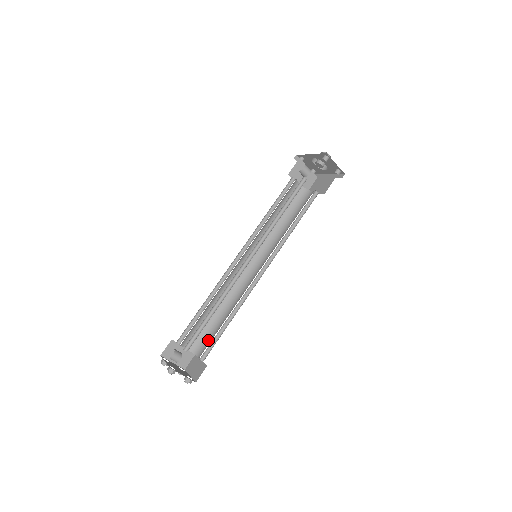
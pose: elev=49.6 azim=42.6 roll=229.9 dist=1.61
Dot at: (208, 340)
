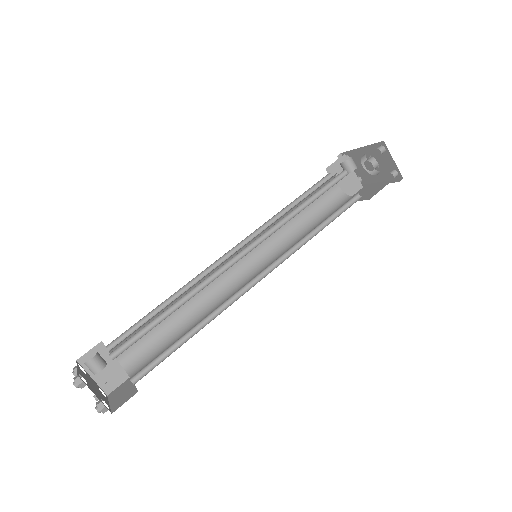
Dot at: (154, 357)
